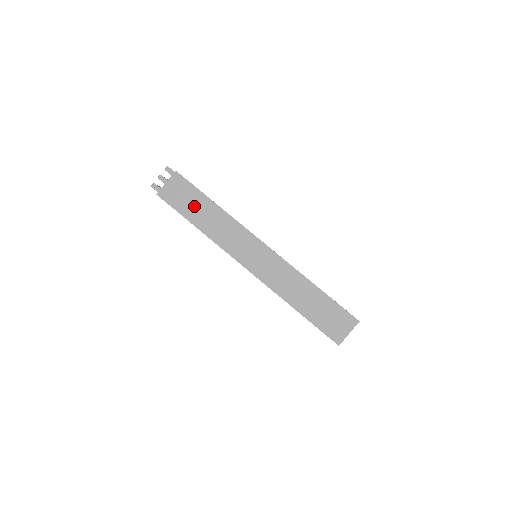
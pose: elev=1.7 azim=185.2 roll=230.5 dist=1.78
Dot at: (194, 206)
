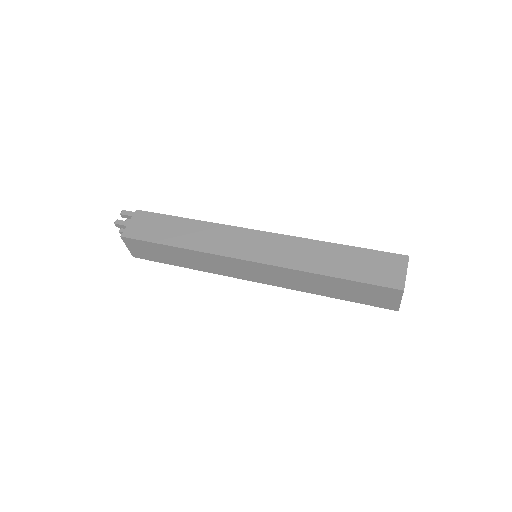
Dot at: (165, 255)
